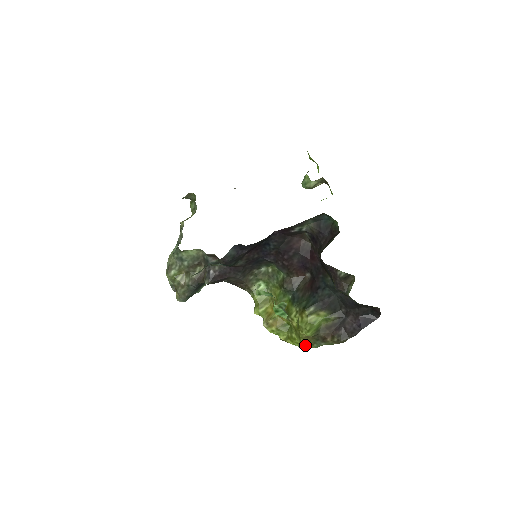
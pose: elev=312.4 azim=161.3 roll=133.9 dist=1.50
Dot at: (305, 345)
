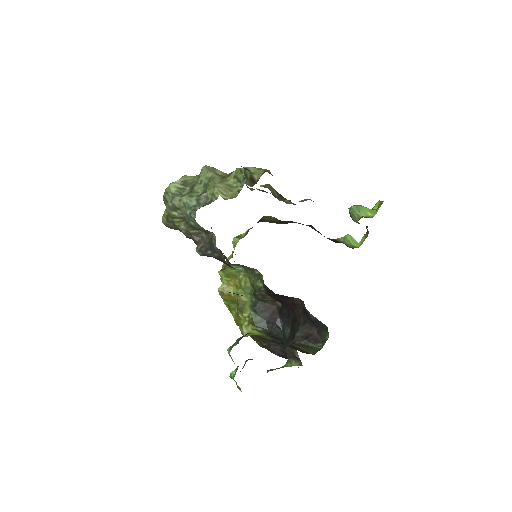
Dot at: occluded
